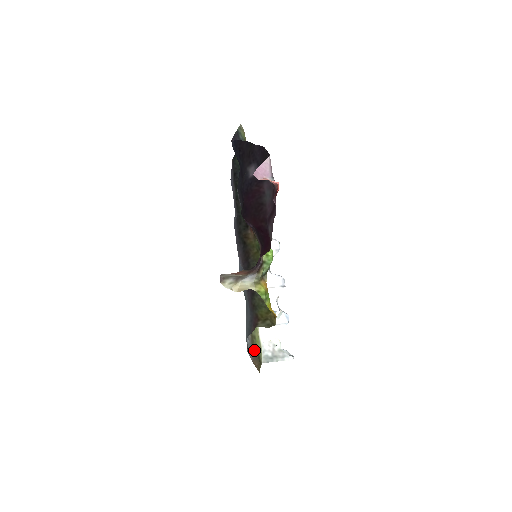
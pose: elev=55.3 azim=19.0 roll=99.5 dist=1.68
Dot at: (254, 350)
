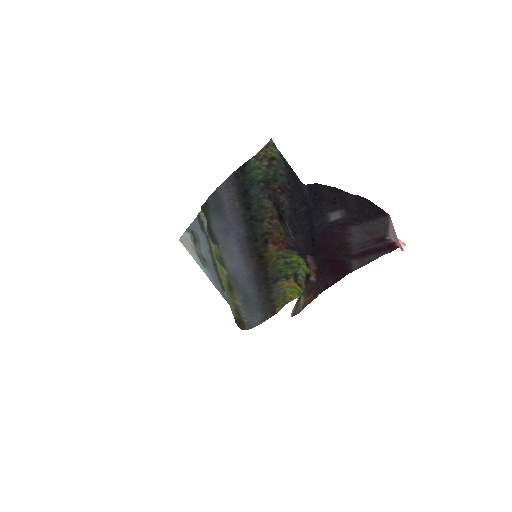
Dot at: occluded
